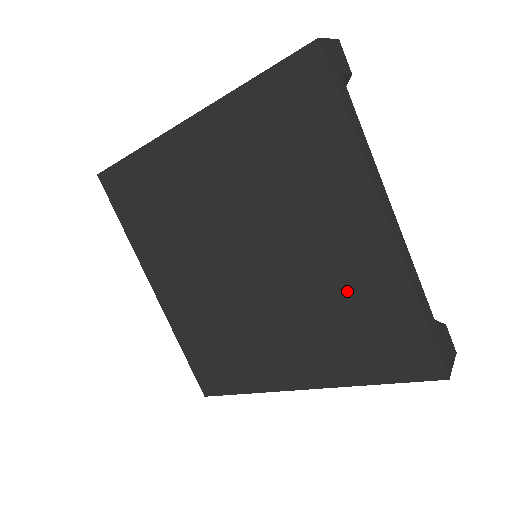
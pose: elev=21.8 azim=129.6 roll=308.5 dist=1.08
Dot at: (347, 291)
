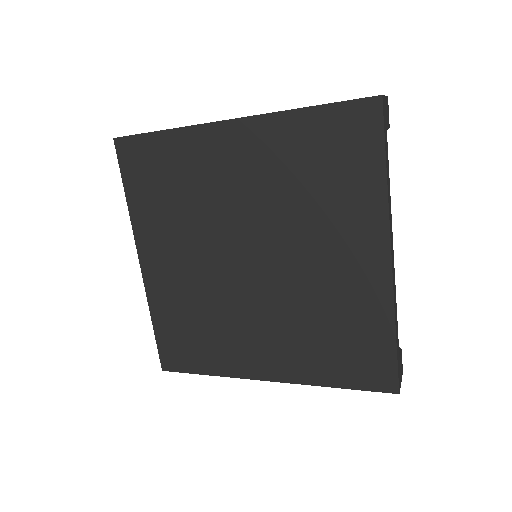
Dot at: (336, 306)
